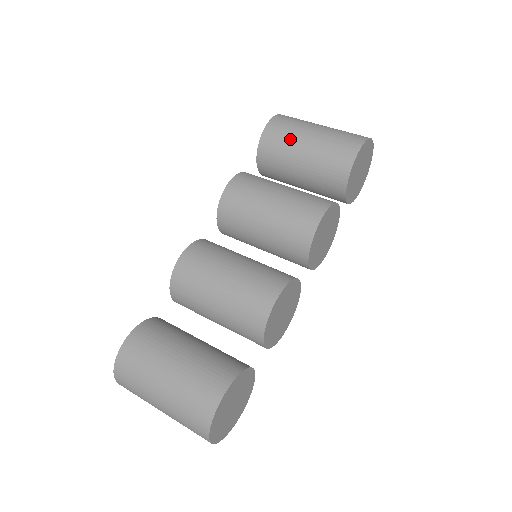
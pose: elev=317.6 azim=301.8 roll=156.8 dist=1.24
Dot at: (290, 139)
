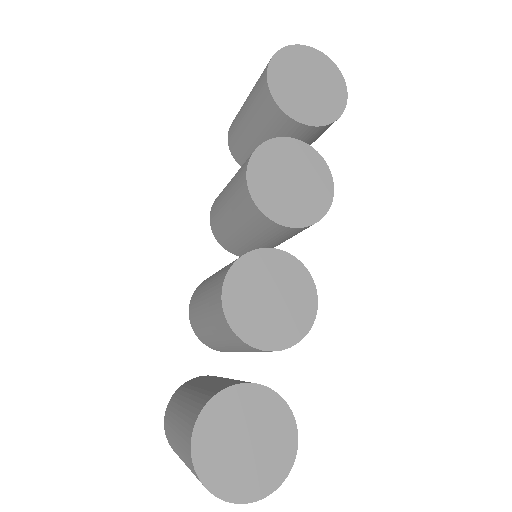
Dot at: (238, 125)
